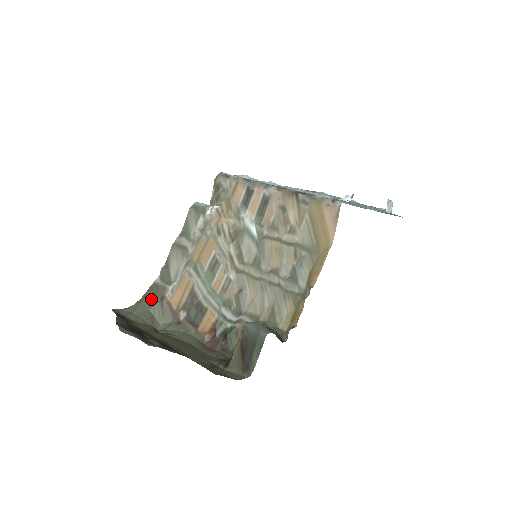
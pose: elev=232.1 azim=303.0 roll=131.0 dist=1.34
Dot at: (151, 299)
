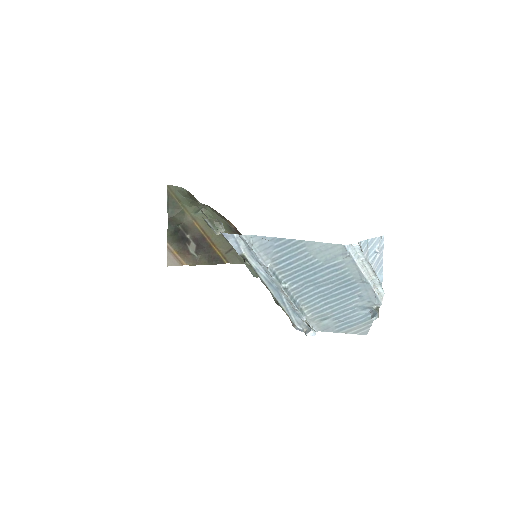
Dot at: (192, 198)
